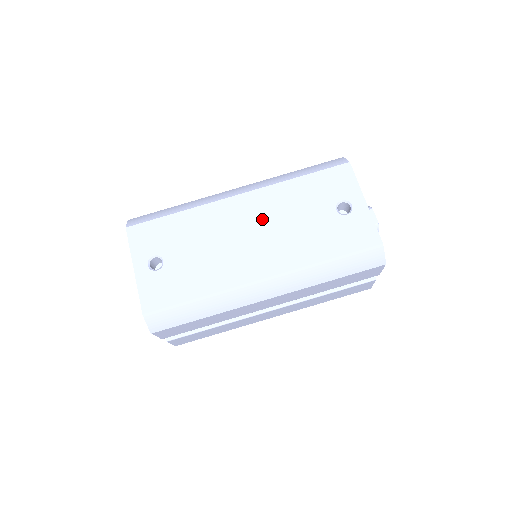
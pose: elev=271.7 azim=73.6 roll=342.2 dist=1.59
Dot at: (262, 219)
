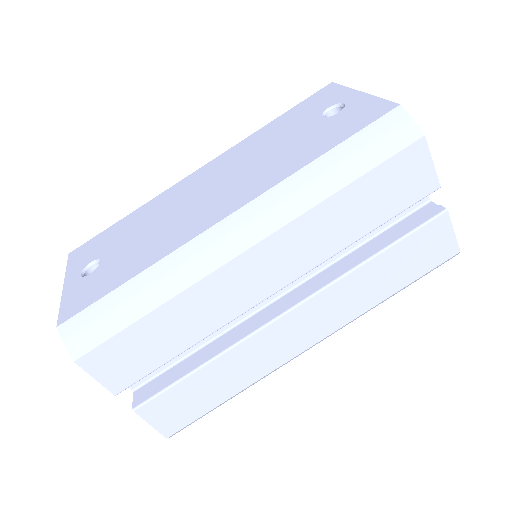
Dot at: (227, 170)
